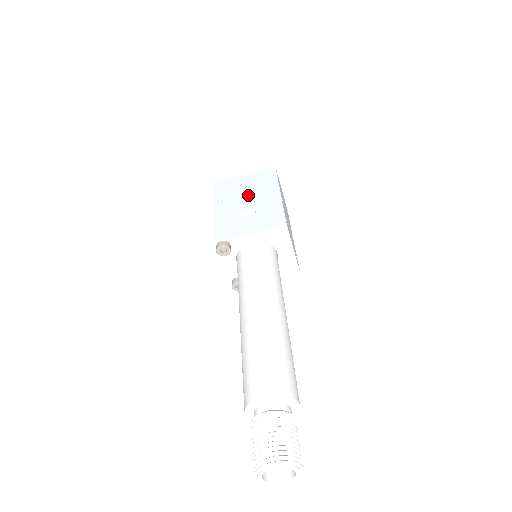
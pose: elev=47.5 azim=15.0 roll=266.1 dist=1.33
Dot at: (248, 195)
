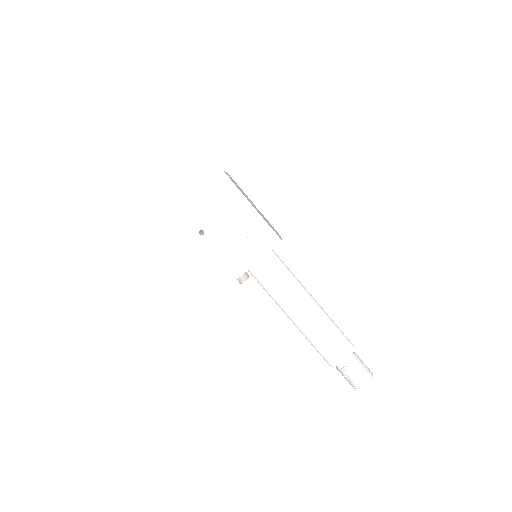
Dot at: (224, 218)
